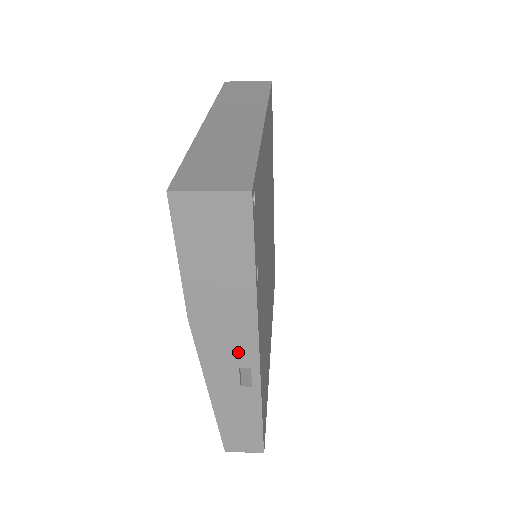
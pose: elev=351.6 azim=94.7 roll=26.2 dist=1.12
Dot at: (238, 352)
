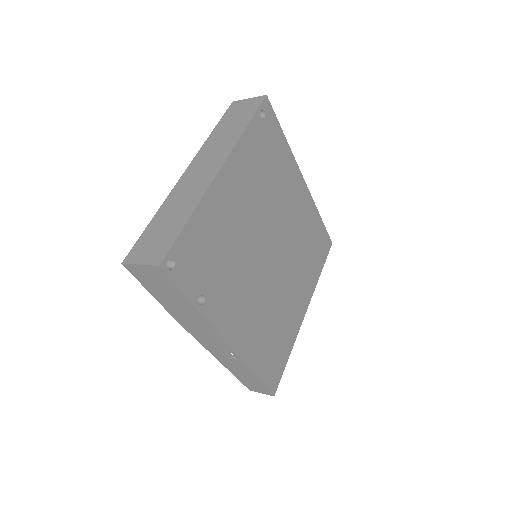
Dot at: (215, 341)
